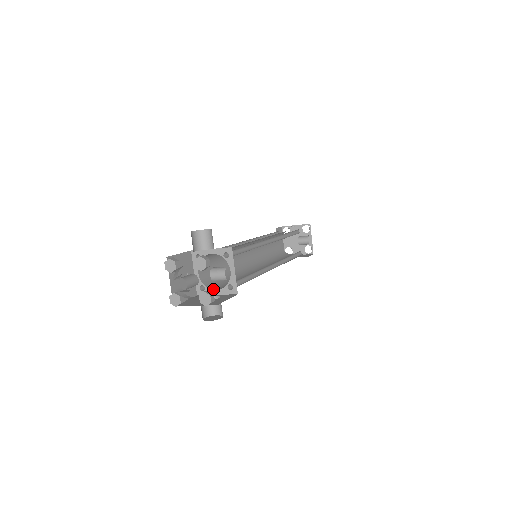
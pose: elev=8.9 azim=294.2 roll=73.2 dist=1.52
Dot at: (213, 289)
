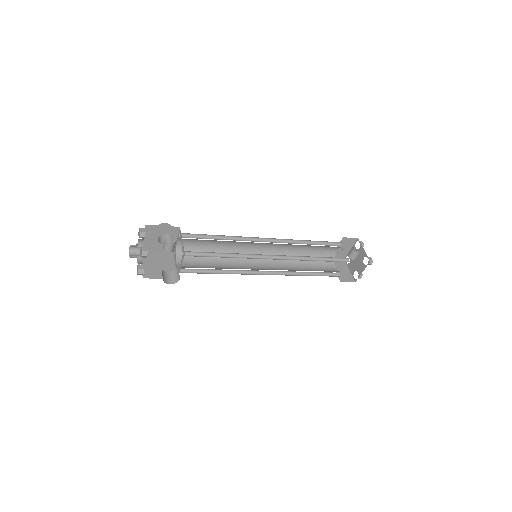
Dot at: occluded
